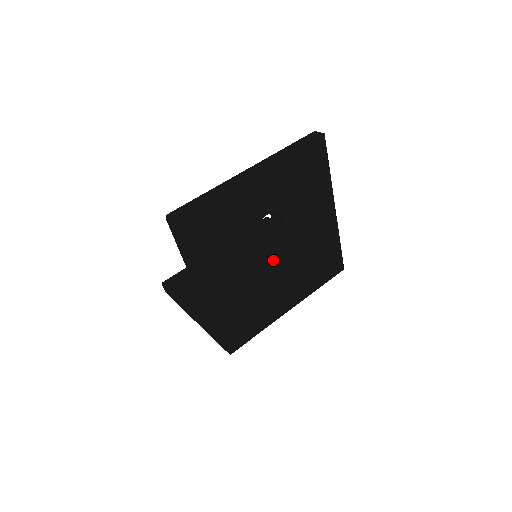
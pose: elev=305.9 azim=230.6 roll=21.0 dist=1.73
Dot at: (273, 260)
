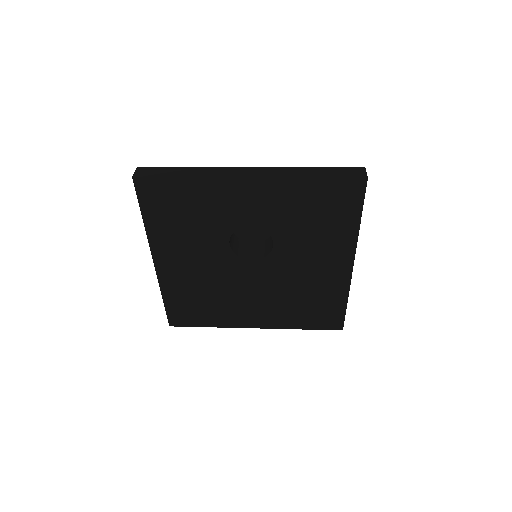
Dot at: (246, 273)
